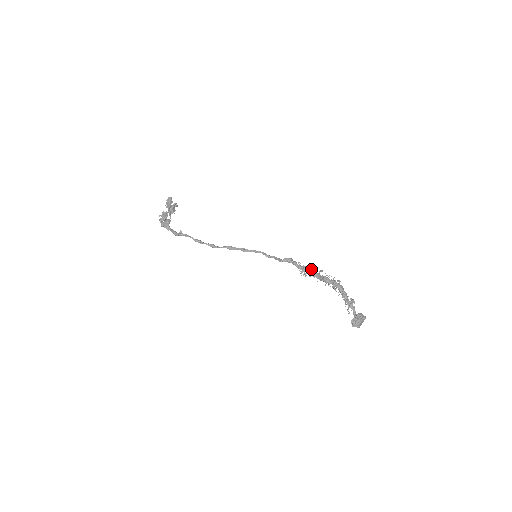
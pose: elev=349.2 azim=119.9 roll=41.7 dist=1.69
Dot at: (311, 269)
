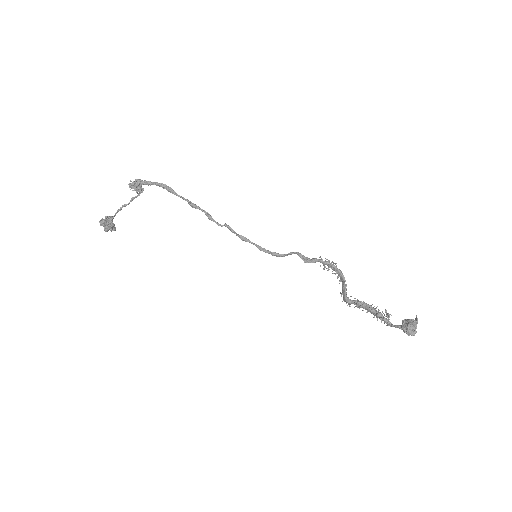
Dot at: (333, 268)
